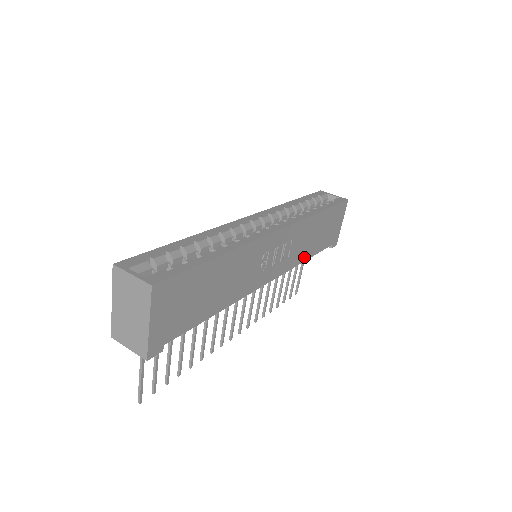
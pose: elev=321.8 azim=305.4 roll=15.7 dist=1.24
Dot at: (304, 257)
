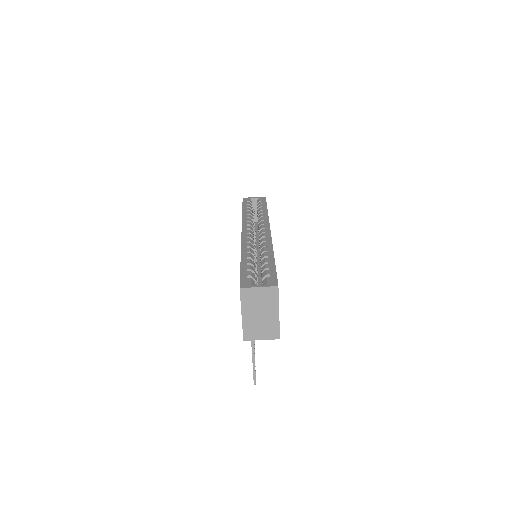
Dot at: occluded
